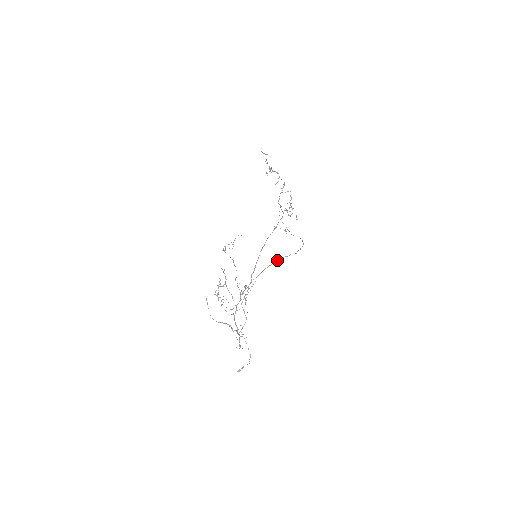
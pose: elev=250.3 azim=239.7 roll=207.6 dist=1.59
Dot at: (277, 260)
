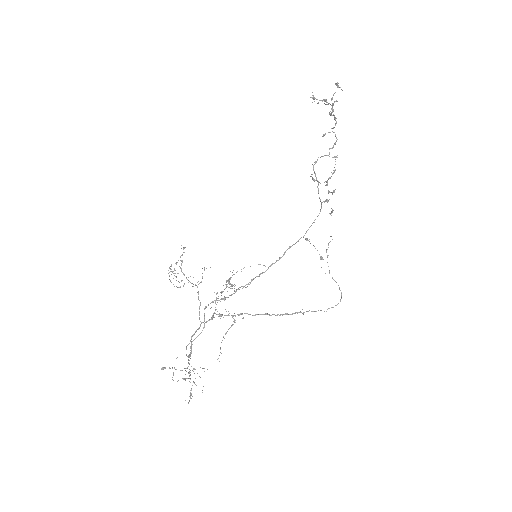
Dot at: (296, 312)
